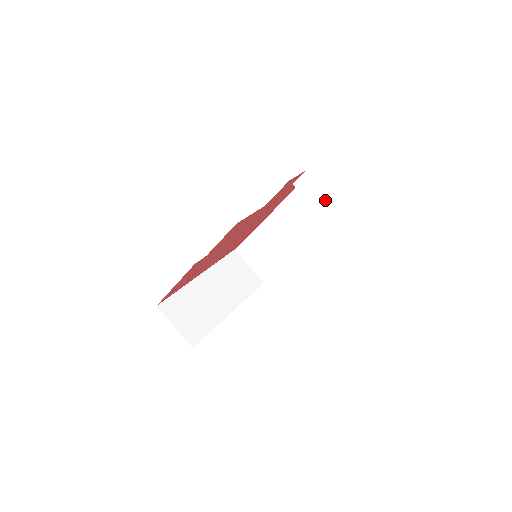
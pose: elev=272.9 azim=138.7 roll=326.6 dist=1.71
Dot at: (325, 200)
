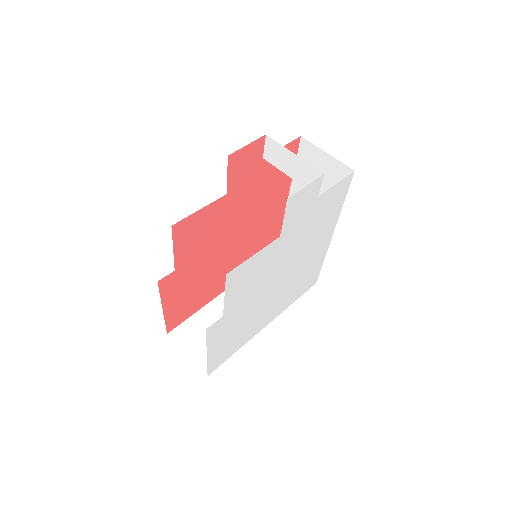
Dot at: (297, 164)
